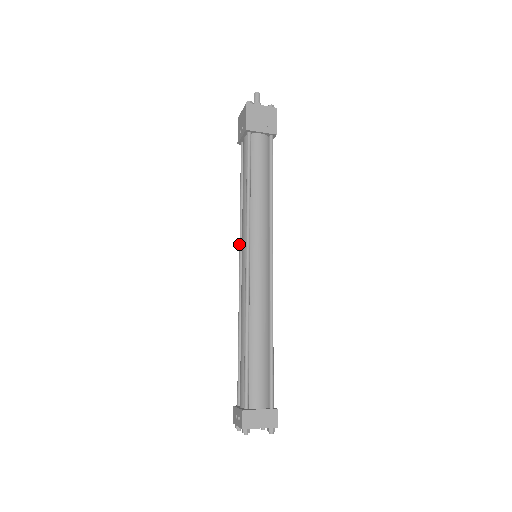
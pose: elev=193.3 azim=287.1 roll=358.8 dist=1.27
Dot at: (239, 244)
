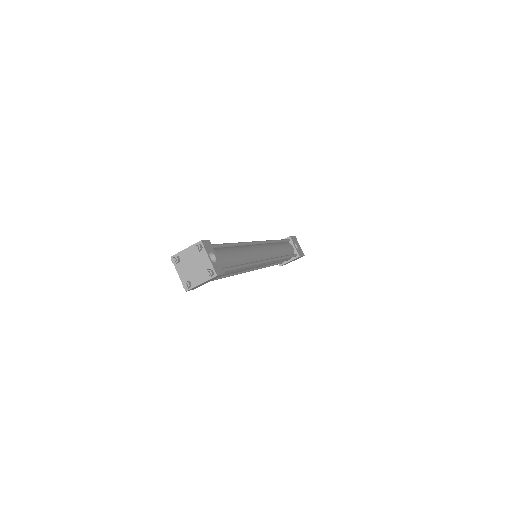
Dot at: occluded
